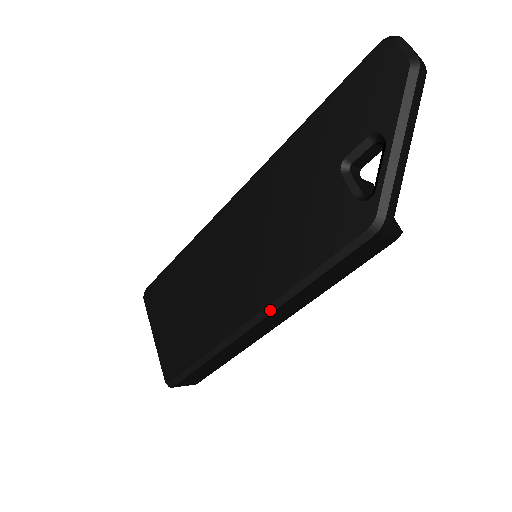
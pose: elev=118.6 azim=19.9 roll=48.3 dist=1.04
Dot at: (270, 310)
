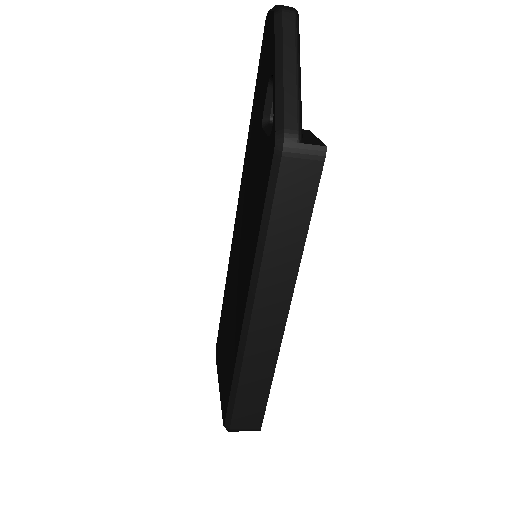
Dot at: (253, 288)
